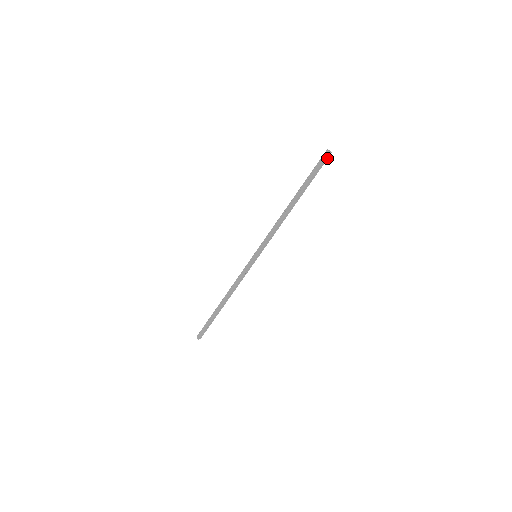
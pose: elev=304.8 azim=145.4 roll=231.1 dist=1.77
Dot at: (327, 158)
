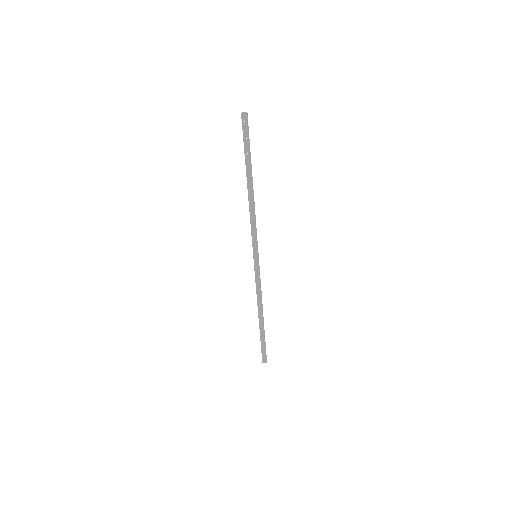
Dot at: (247, 121)
